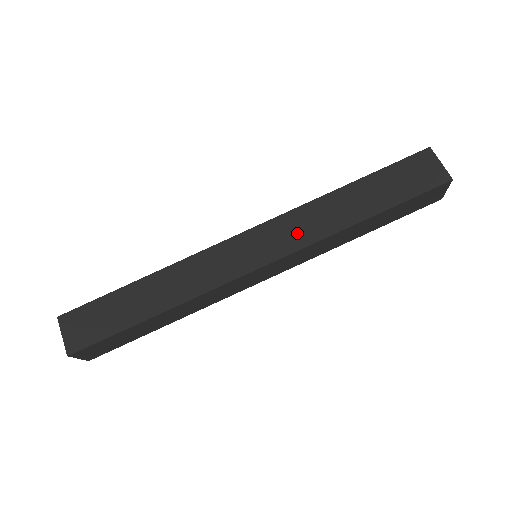
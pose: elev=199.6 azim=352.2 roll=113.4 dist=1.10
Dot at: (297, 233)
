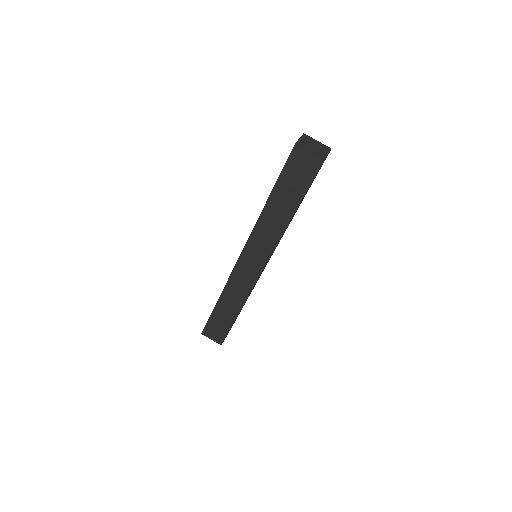
Dot at: (265, 244)
